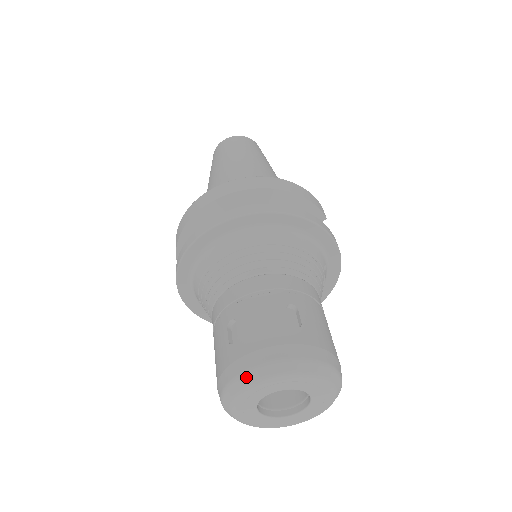
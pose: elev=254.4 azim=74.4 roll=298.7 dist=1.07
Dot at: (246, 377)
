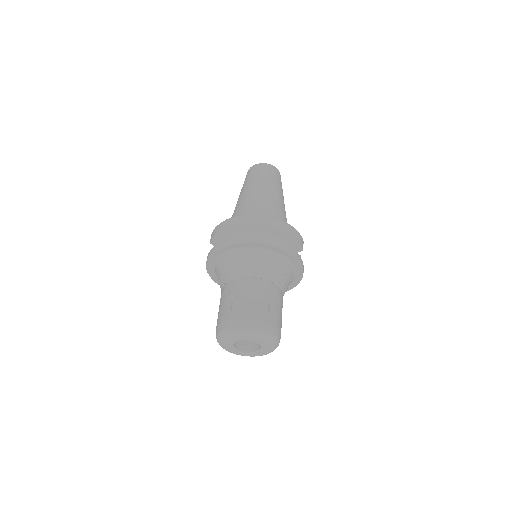
Dot at: (235, 330)
